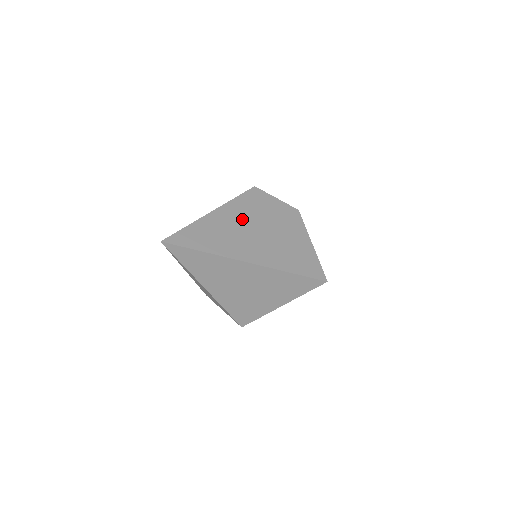
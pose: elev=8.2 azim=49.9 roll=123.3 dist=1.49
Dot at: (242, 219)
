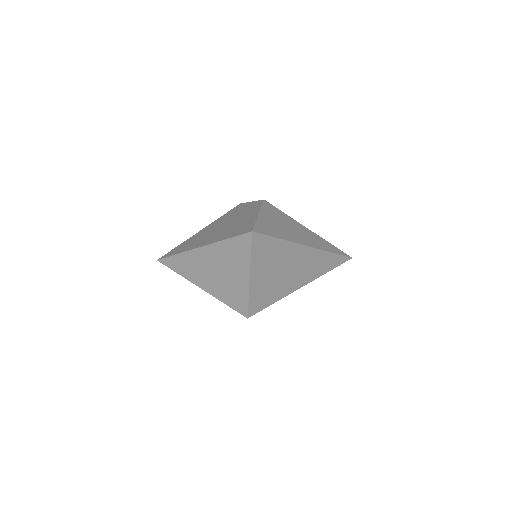
Dot at: (216, 226)
